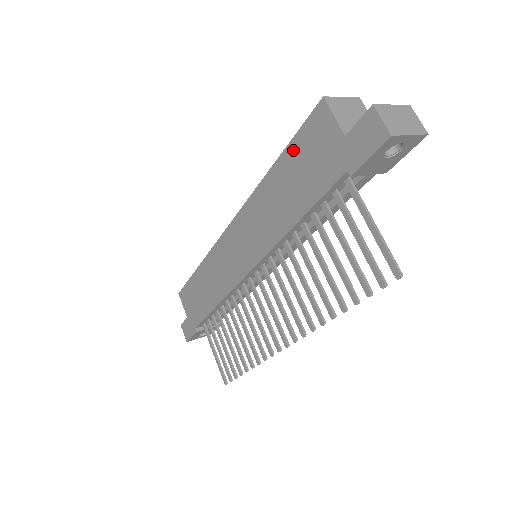
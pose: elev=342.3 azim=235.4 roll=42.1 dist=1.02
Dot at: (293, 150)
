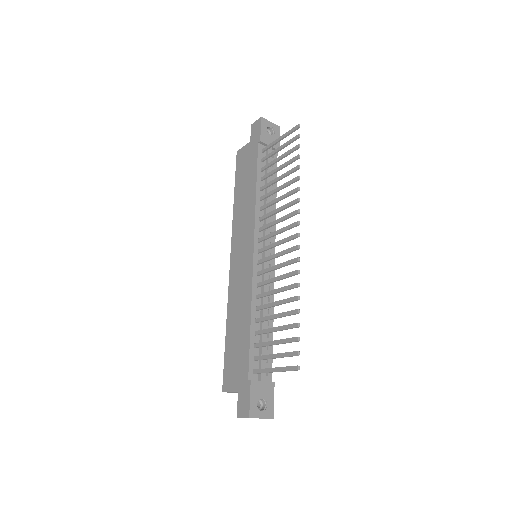
Dot at: (238, 177)
